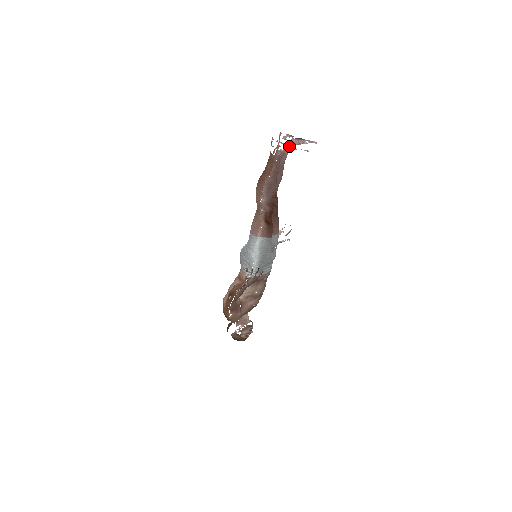
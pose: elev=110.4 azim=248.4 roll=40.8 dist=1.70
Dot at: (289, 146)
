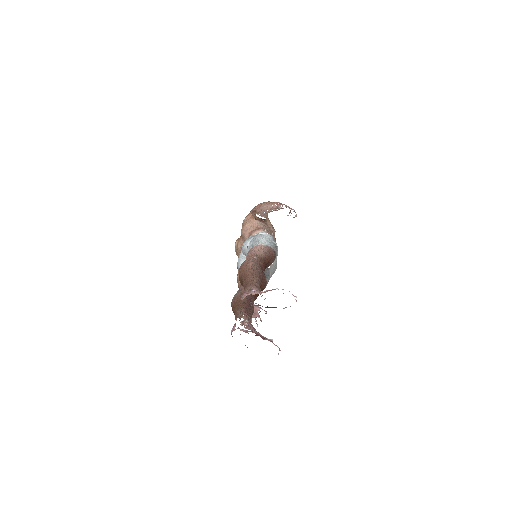
Dot at: occluded
